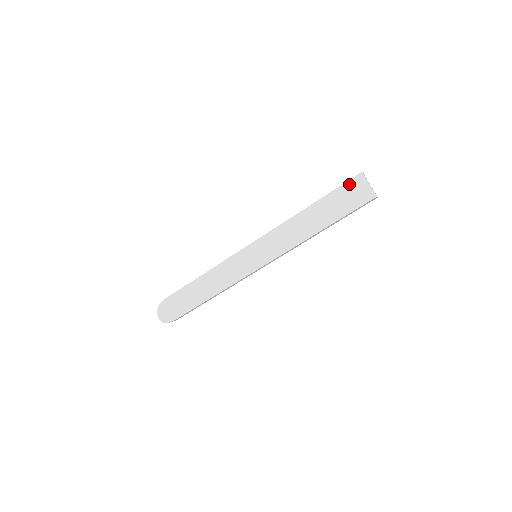
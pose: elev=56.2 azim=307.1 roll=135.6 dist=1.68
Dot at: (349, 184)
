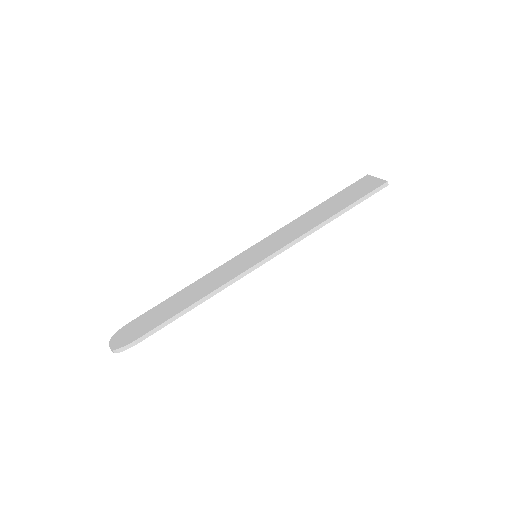
Dot at: (356, 183)
